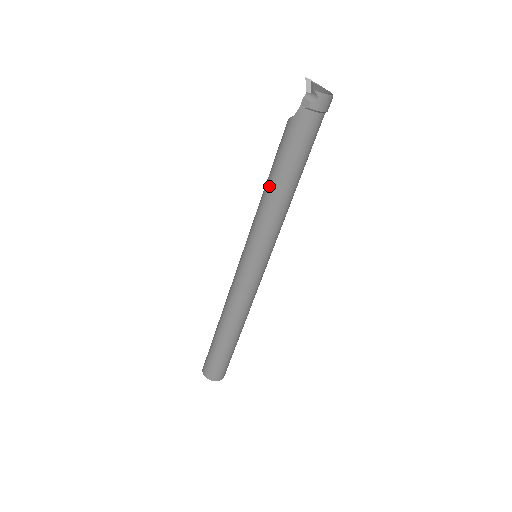
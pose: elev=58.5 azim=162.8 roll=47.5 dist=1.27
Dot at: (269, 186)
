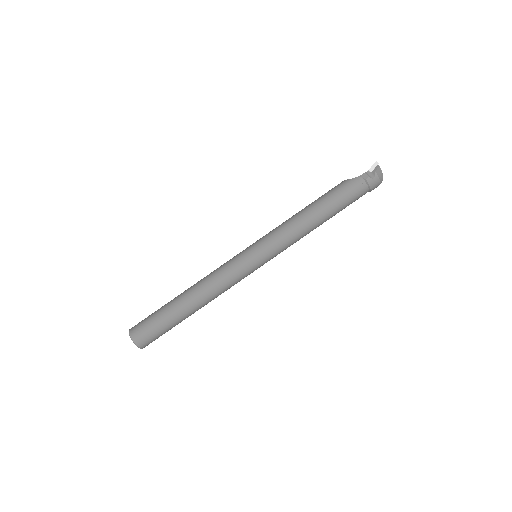
Dot at: (306, 210)
